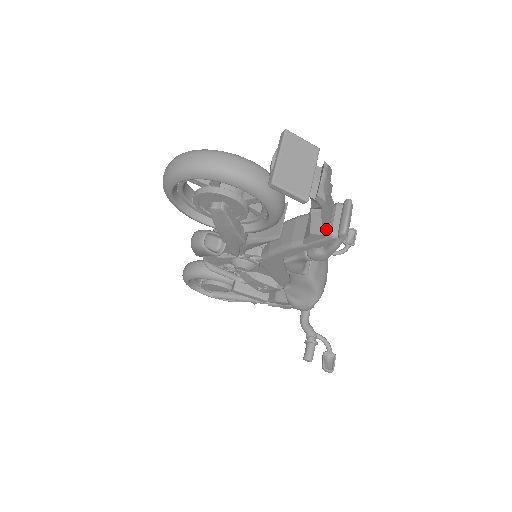
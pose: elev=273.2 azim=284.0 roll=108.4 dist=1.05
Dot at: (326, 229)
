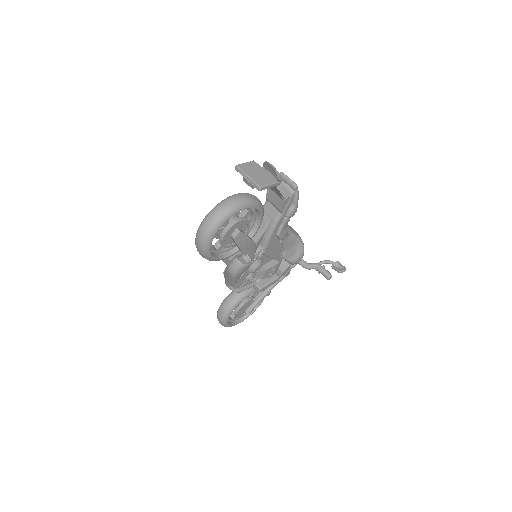
Dot at: occluded
